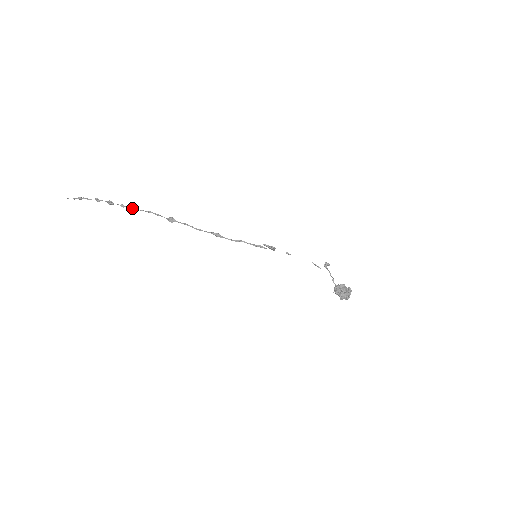
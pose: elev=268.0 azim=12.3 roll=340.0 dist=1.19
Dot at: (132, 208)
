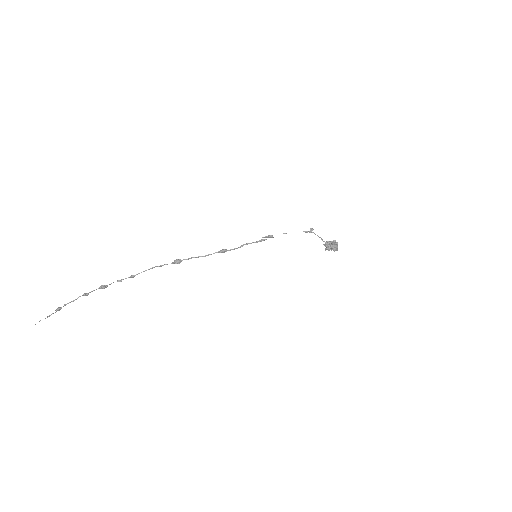
Dot at: (132, 275)
